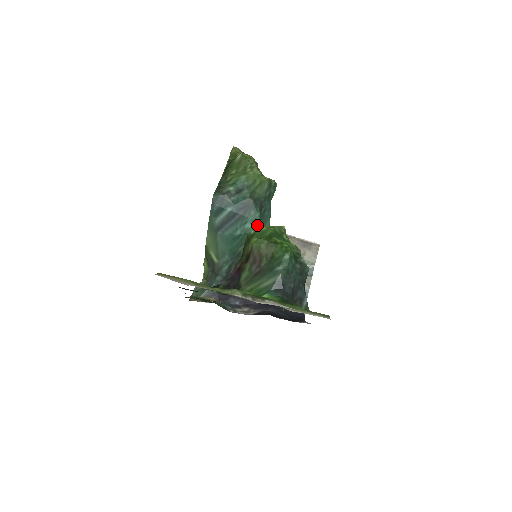
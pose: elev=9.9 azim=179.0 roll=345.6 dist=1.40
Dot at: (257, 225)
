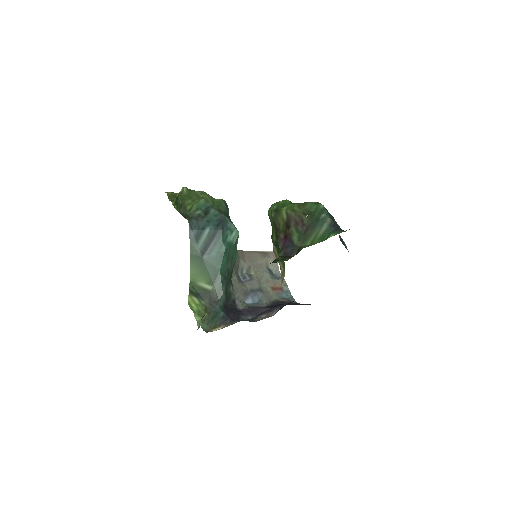
Dot at: (237, 235)
